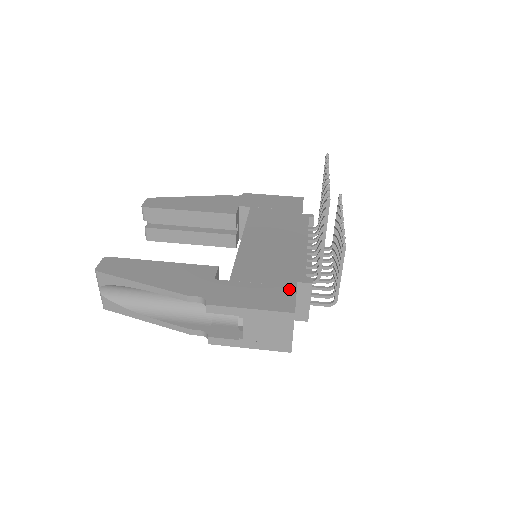
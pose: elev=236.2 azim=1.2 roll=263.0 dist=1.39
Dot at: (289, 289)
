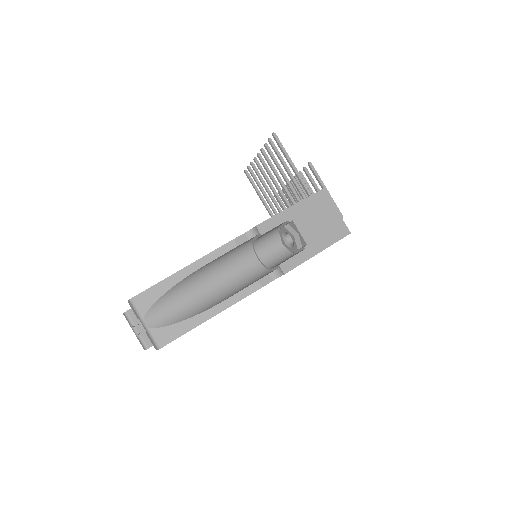
Dot at: occluded
